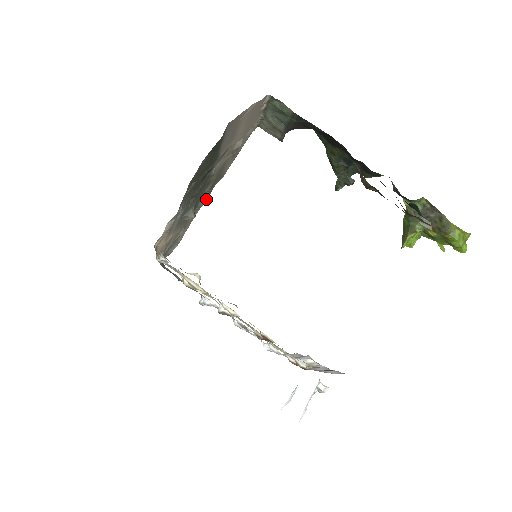
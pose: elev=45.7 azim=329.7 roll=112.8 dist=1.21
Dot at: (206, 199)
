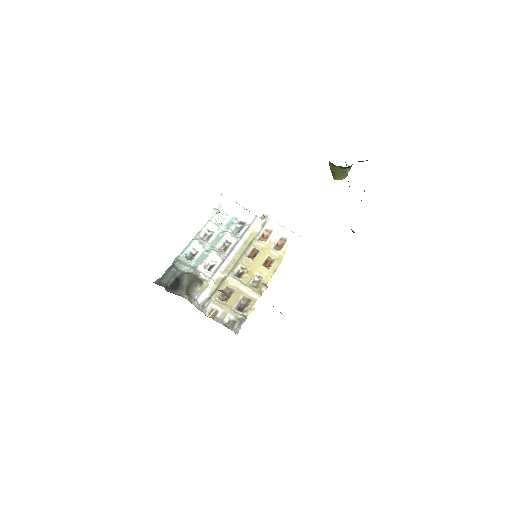
Dot at: occluded
